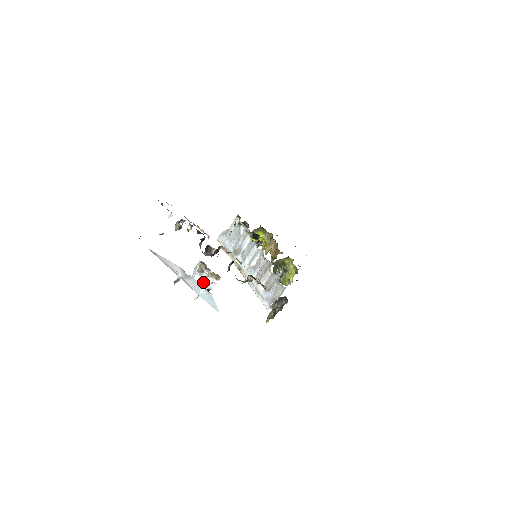
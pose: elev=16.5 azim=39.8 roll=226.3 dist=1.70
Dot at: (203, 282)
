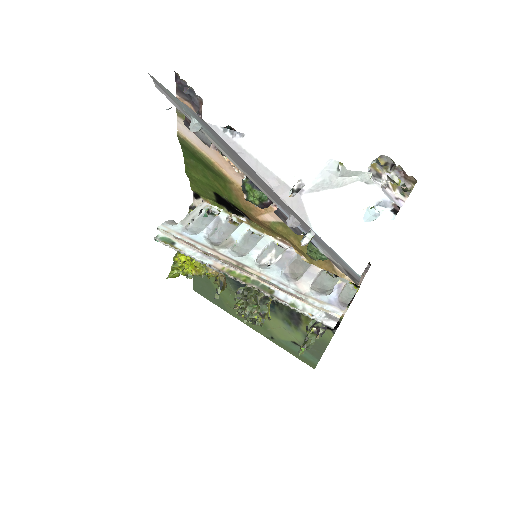
Dot at: (385, 192)
